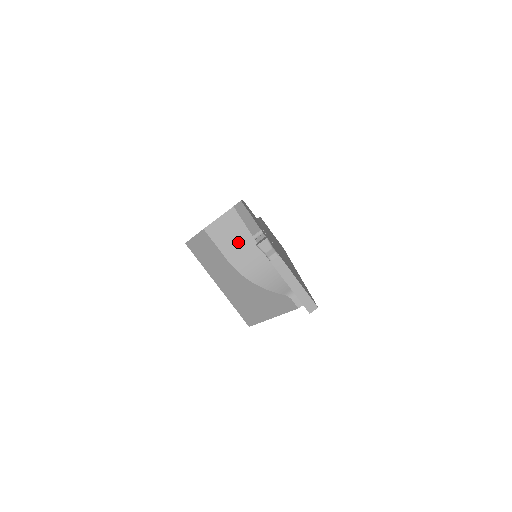
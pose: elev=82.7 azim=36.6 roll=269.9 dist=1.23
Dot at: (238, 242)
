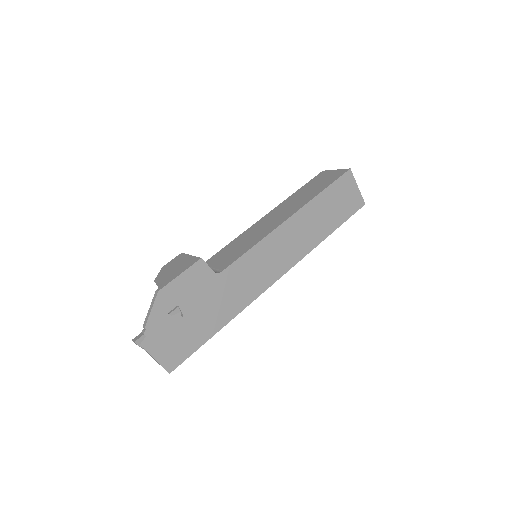
Dot at: occluded
